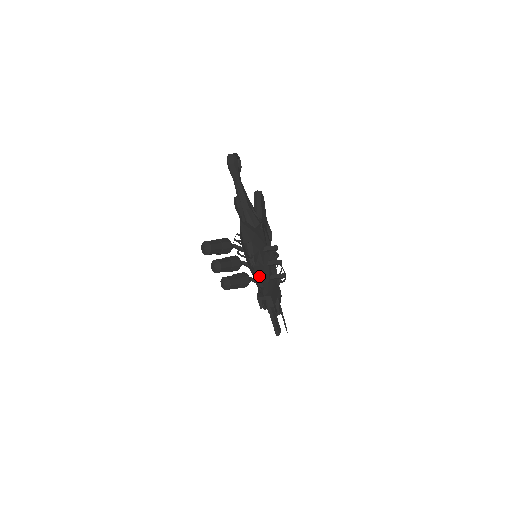
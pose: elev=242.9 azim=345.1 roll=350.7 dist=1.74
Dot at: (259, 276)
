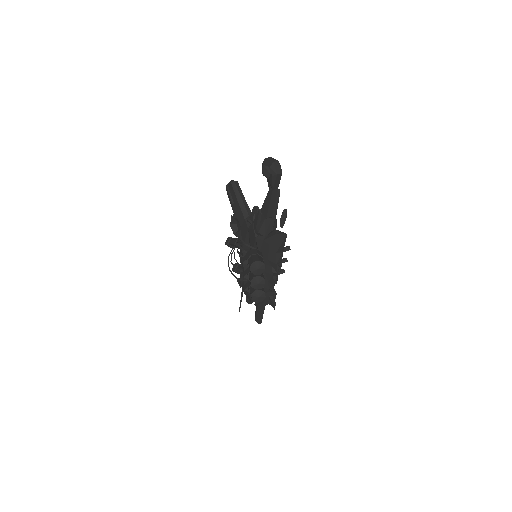
Dot at: (277, 279)
